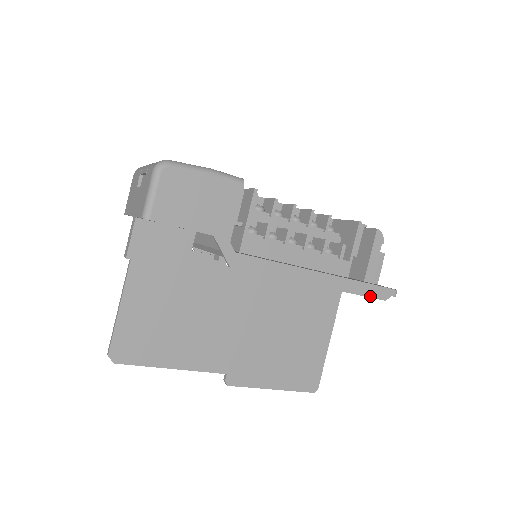
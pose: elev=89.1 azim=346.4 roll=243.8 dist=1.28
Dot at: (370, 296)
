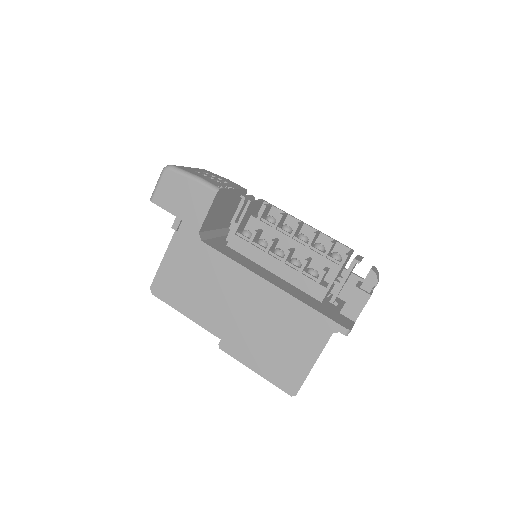
Dot at: (314, 322)
